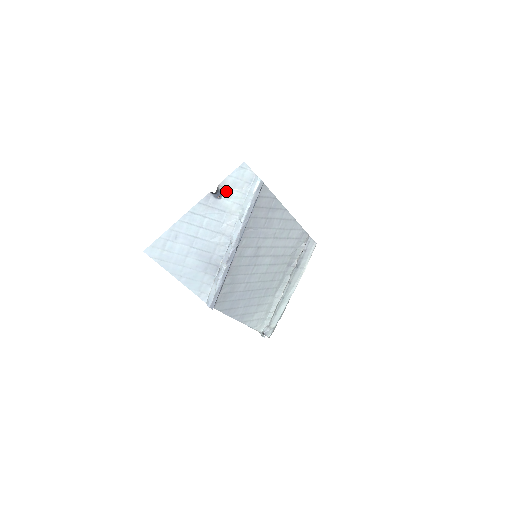
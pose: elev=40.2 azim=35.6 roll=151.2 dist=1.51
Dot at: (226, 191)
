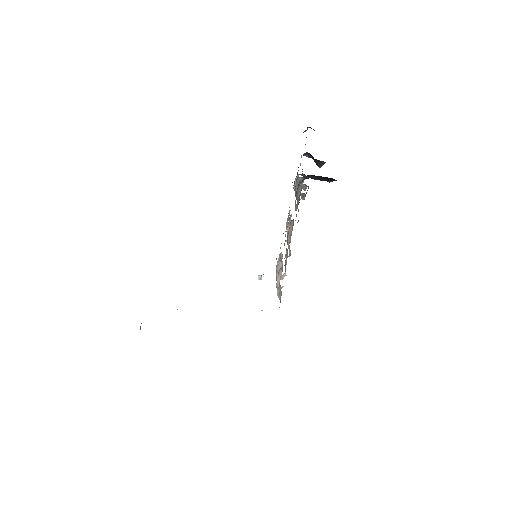
Dot at: occluded
